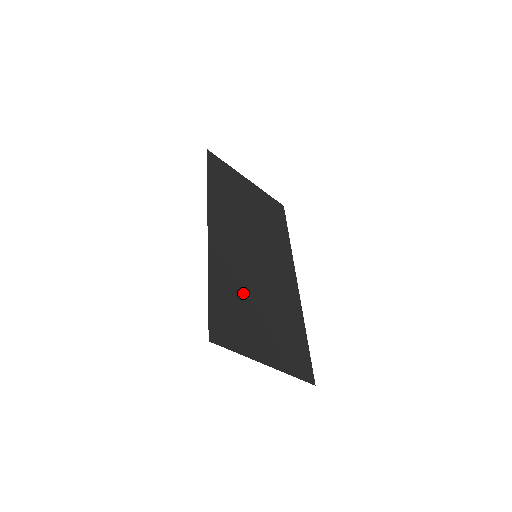
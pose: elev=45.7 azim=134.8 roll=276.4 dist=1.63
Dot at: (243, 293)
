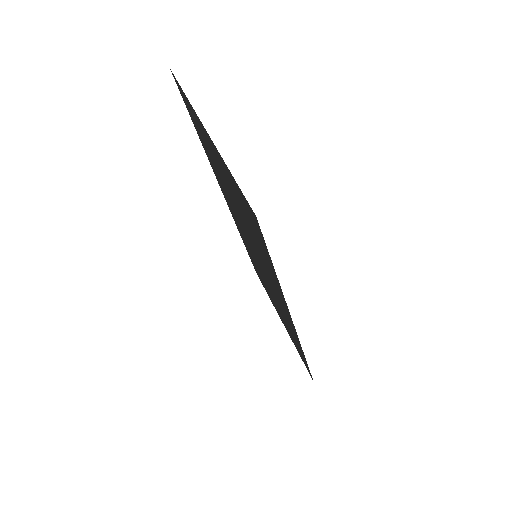
Dot at: (224, 185)
